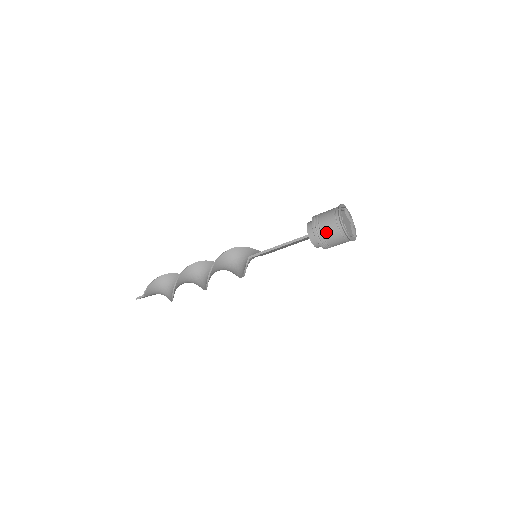
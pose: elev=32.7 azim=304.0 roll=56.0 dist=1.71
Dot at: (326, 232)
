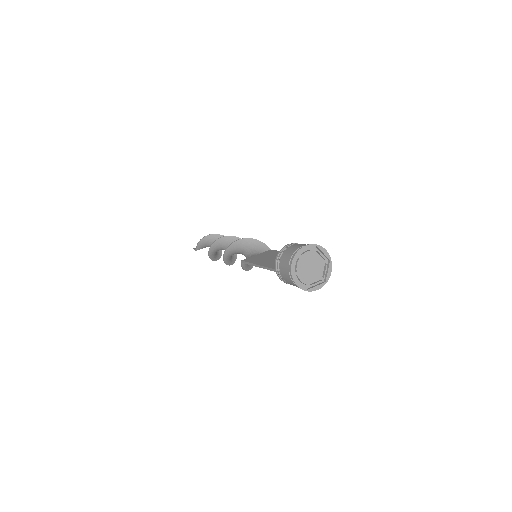
Dot at: (283, 276)
